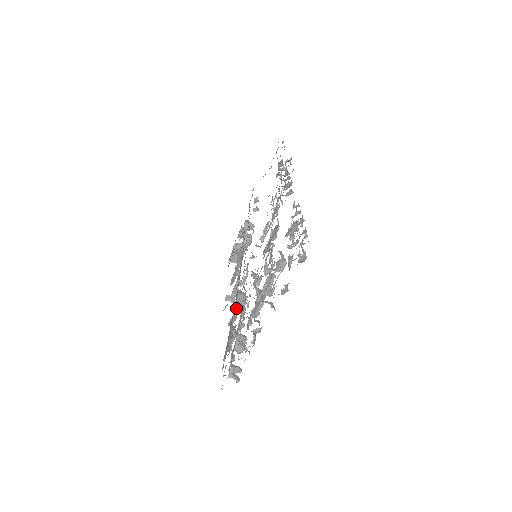
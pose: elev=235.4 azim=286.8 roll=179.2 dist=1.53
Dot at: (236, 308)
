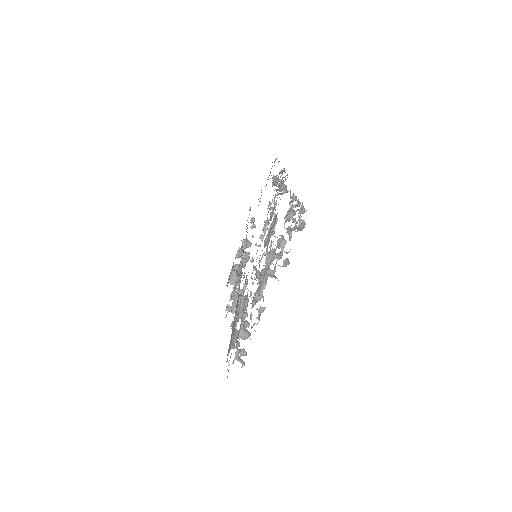
Dot at: (238, 310)
